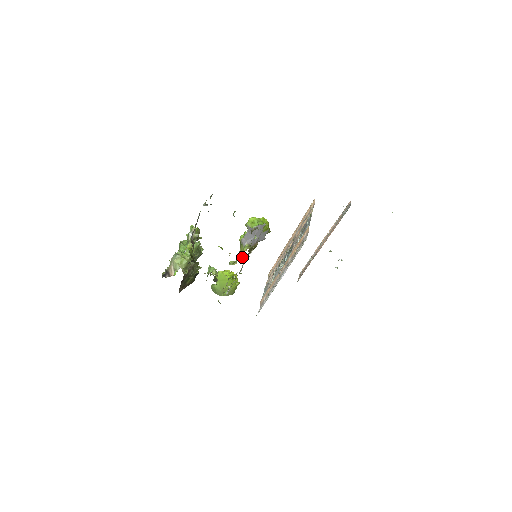
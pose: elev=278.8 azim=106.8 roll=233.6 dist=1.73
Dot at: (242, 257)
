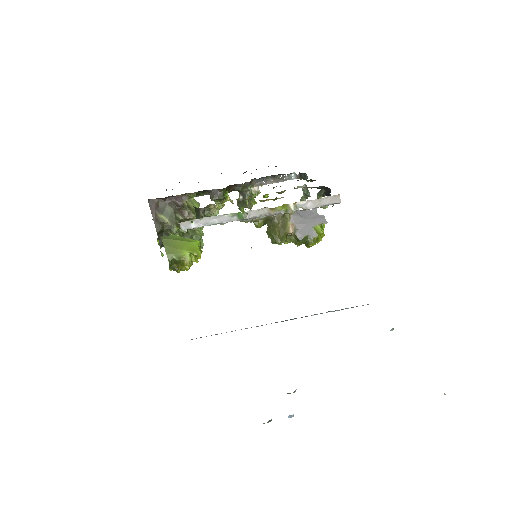
Dot at: (259, 226)
